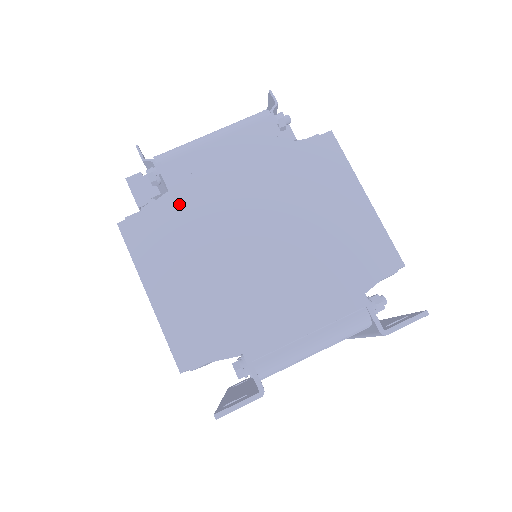
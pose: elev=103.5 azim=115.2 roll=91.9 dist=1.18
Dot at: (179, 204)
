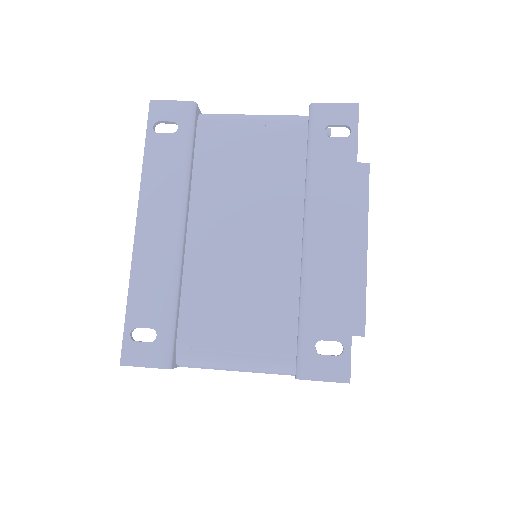
Dot at: occluded
